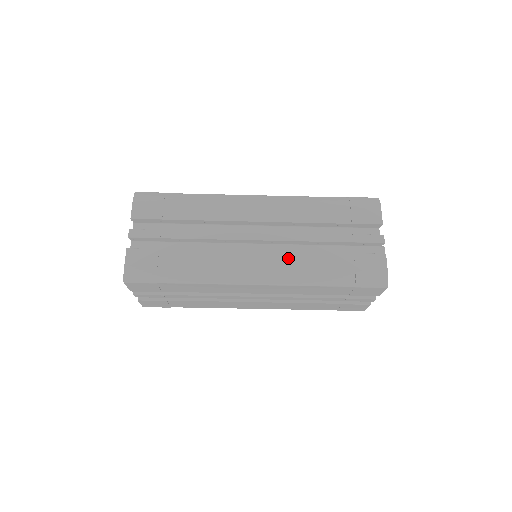
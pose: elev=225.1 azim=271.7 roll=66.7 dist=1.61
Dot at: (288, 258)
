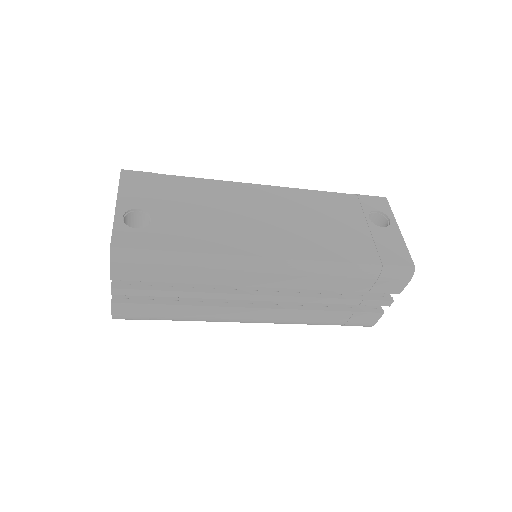
Dot at: (288, 313)
